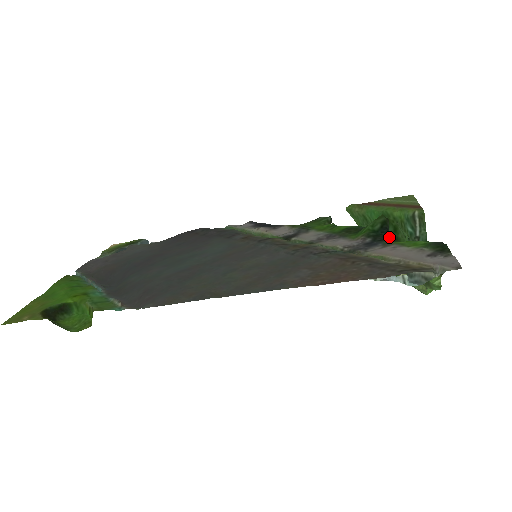
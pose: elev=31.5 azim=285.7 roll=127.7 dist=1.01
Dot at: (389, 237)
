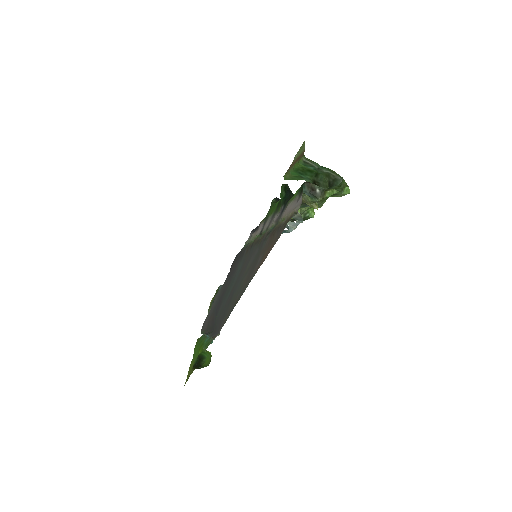
Dot at: (291, 196)
